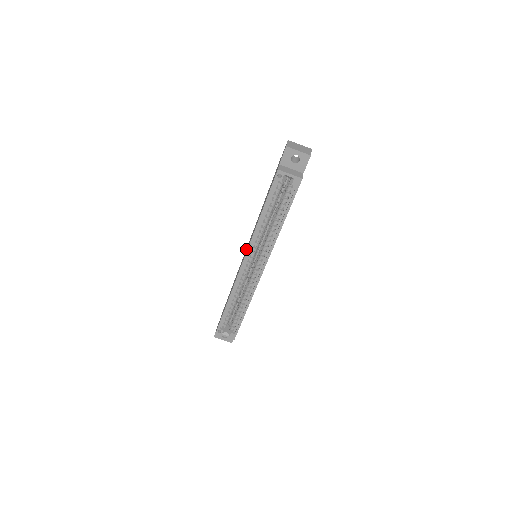
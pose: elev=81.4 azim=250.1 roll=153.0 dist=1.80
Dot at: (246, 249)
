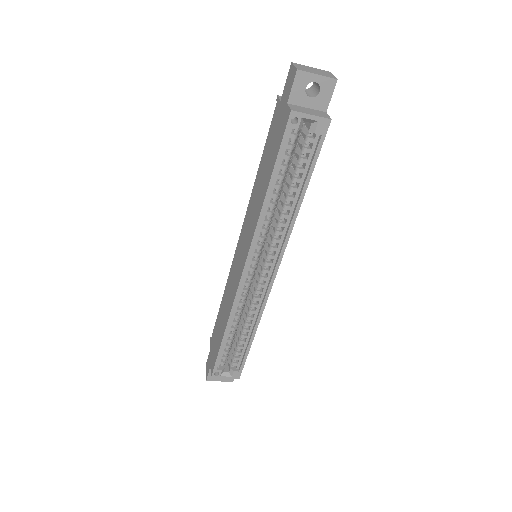
Dot at: (239, 249)
